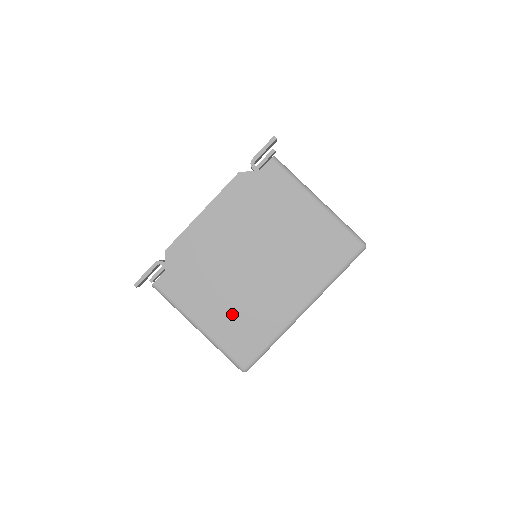
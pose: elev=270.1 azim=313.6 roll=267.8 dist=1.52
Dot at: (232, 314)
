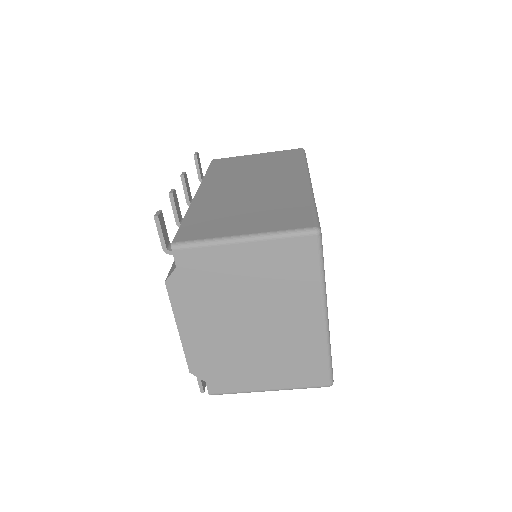
Dot at: (280, 365)
